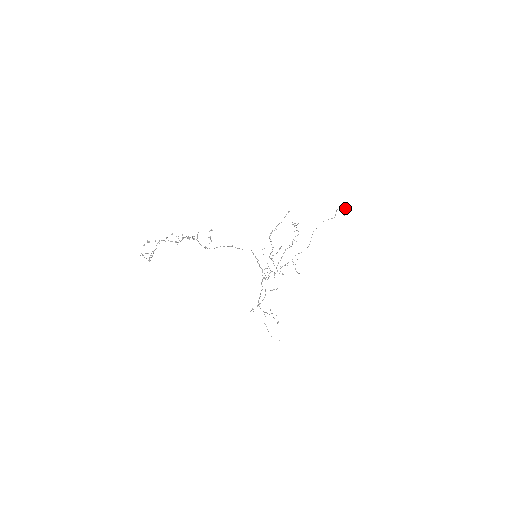
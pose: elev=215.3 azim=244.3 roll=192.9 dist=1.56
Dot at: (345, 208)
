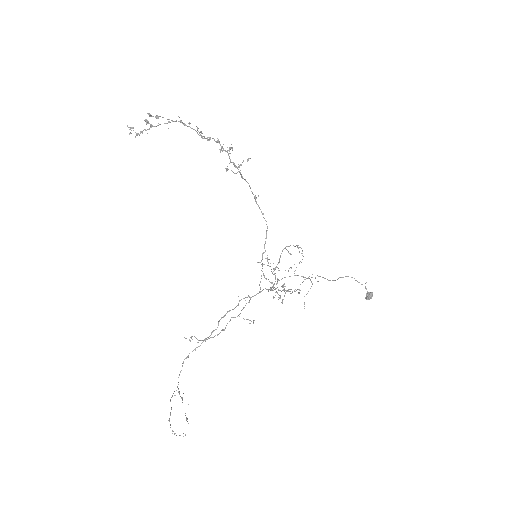
Dot at: (371, 293)
